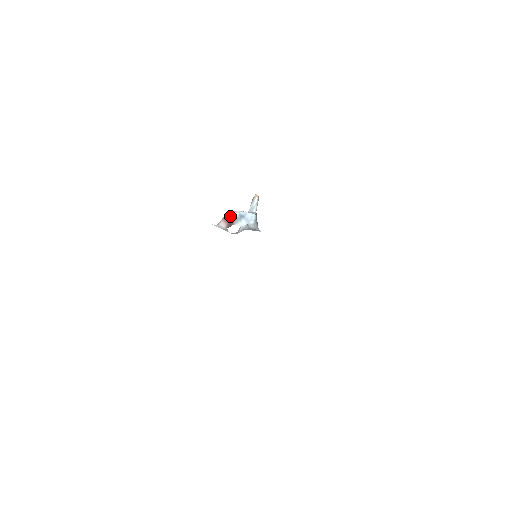
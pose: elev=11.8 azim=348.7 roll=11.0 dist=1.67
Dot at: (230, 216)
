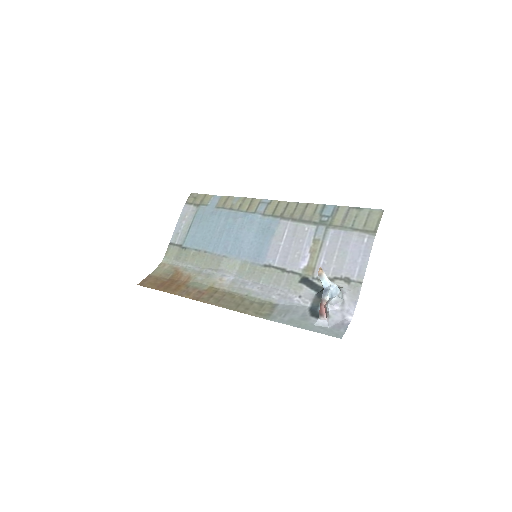
Dot at: (325, 306)
